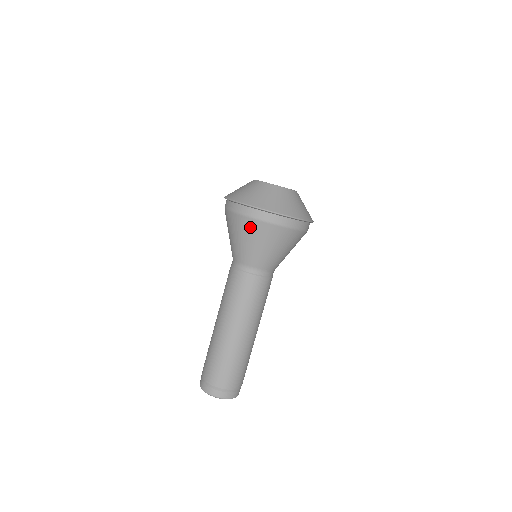
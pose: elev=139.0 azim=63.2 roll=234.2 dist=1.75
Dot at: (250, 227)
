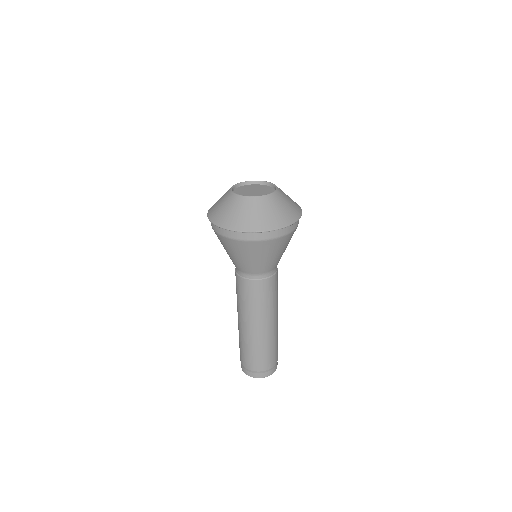
Dot at: (251, 248)
